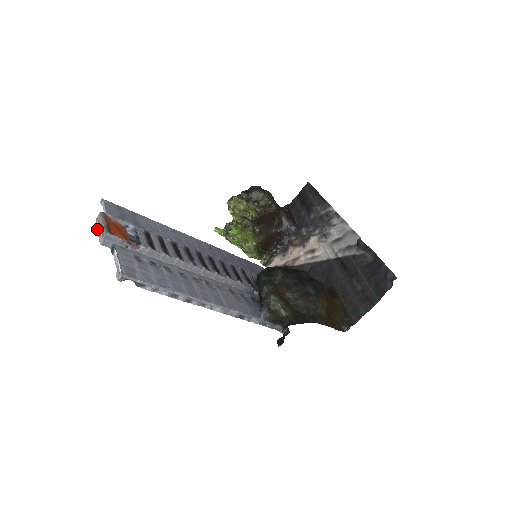
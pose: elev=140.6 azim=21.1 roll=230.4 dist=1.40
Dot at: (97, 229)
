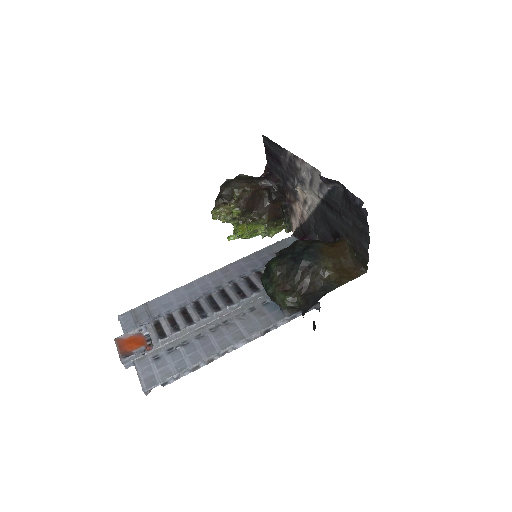
Dot at: occluded
